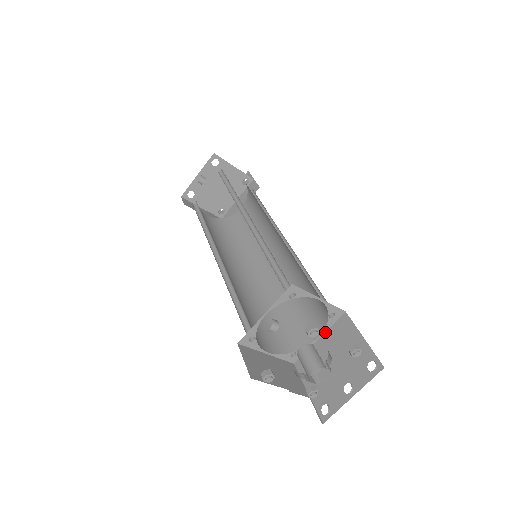
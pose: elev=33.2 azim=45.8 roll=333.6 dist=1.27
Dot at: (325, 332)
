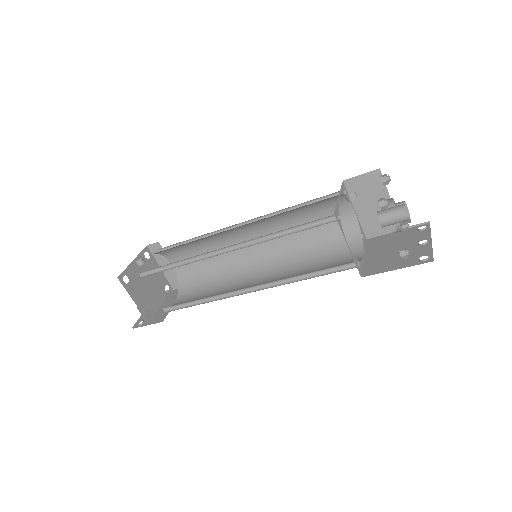
Dot at: (365, 252)
